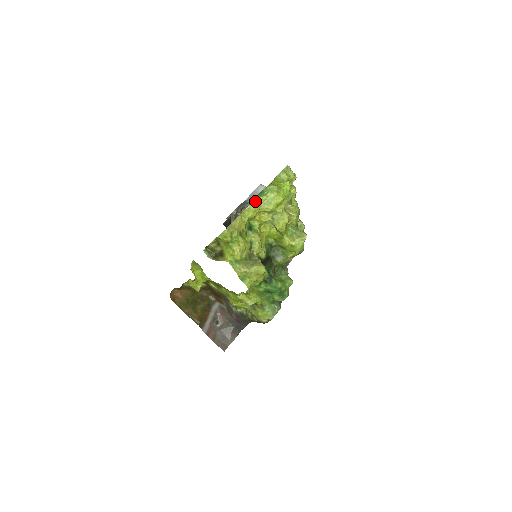
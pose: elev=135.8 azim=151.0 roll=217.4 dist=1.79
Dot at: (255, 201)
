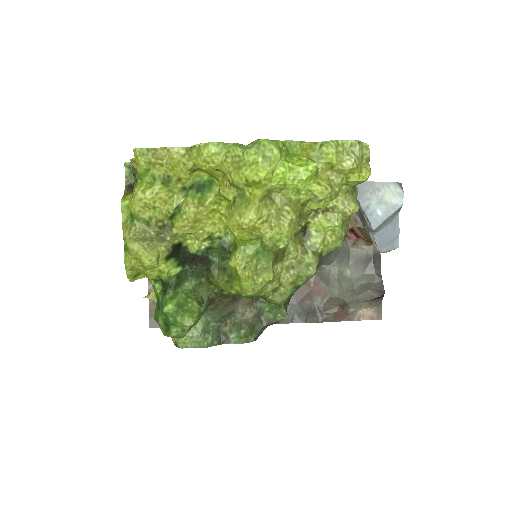
Dot at: (220, 144)
